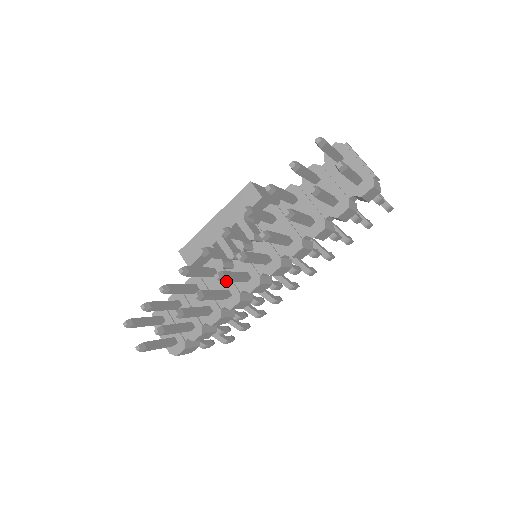
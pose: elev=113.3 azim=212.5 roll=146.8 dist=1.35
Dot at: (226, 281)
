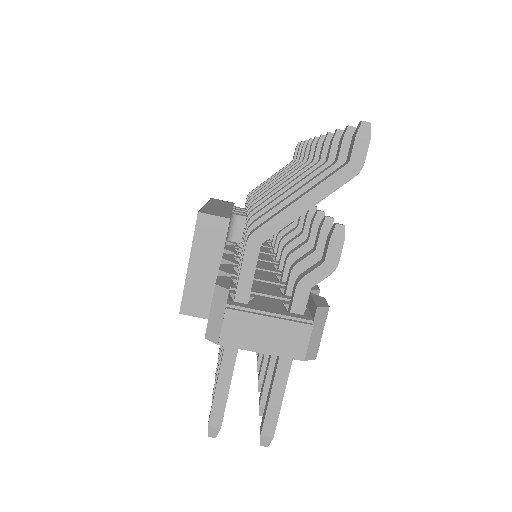
Dot at: occluded
